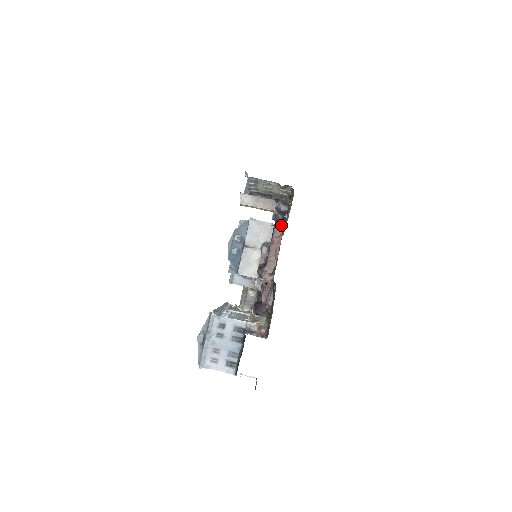
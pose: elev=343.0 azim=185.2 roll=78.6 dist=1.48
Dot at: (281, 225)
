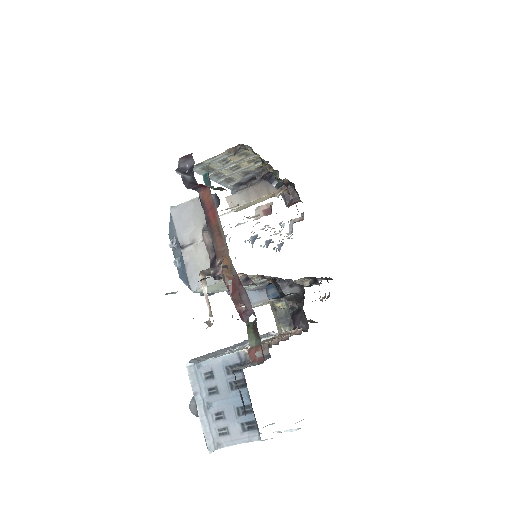
Dot at: (206, 190)
